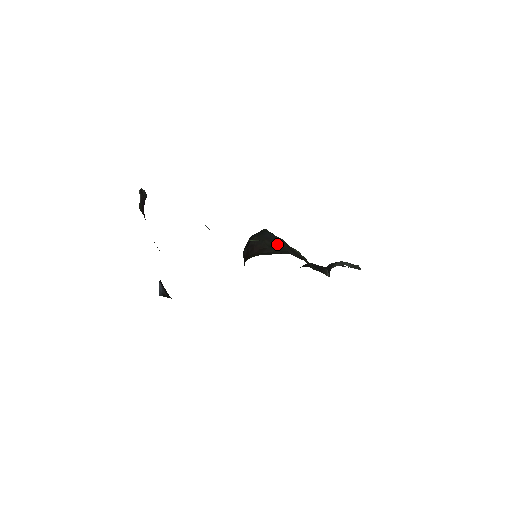
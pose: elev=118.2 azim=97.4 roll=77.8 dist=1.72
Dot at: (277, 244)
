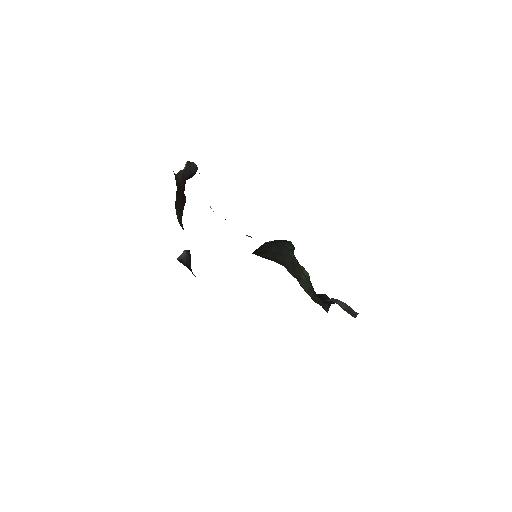
Dot at: (282, 254)
